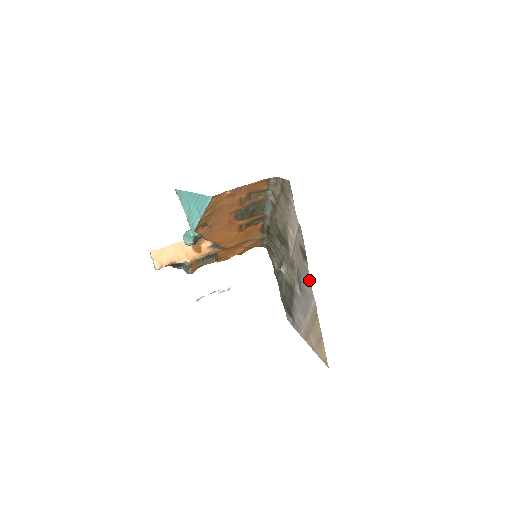
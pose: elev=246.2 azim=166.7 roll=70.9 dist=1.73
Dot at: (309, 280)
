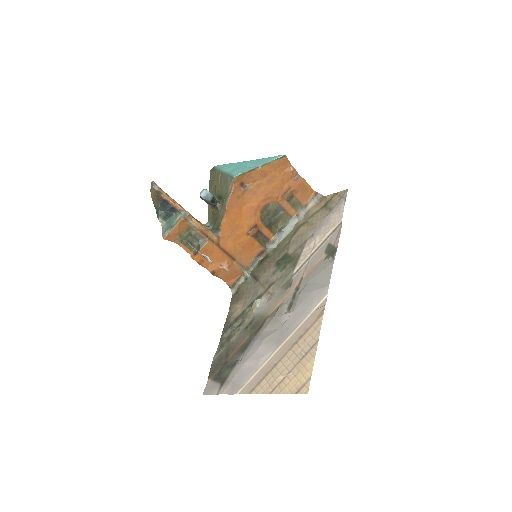
Dot at: (329, 274)
